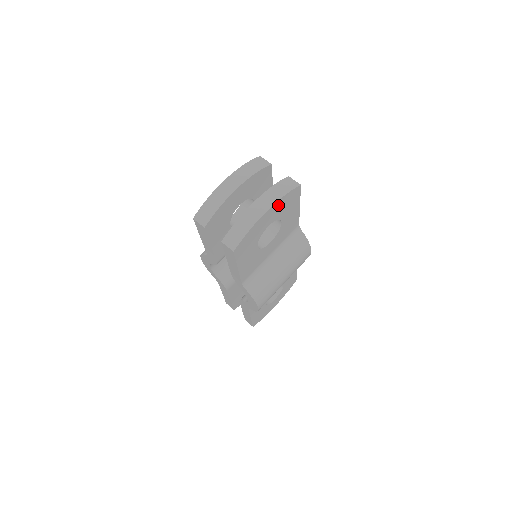
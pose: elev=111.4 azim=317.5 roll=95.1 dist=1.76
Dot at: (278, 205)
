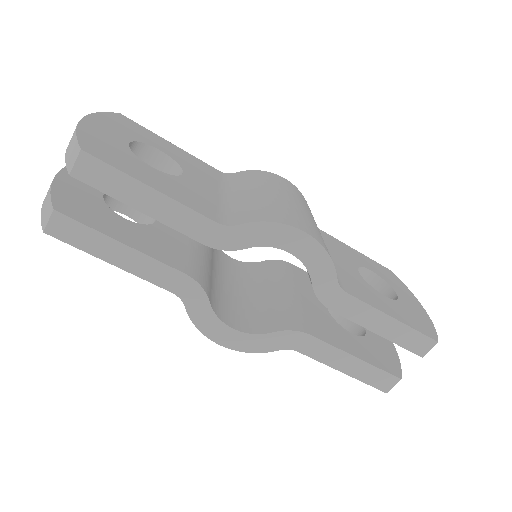
Dot at: (104, 122)
